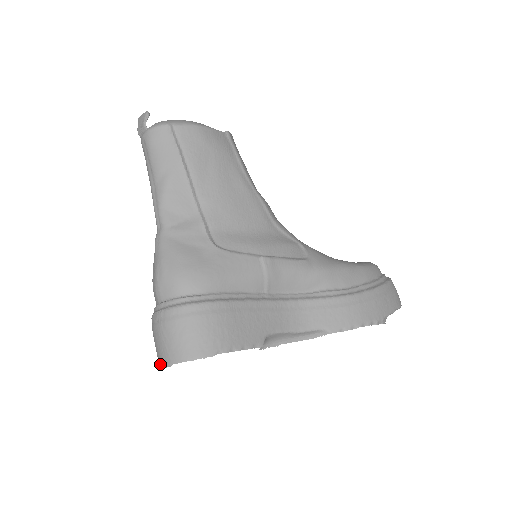
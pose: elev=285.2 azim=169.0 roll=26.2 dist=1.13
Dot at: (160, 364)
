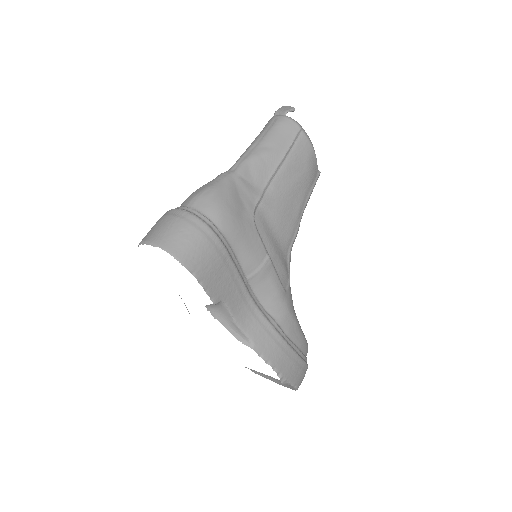
Dot at: (147, 239)
